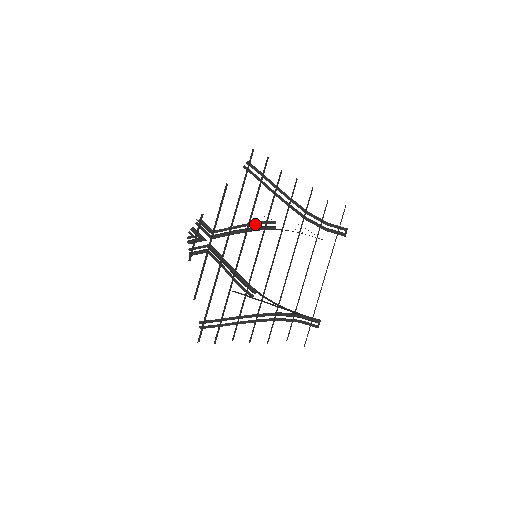
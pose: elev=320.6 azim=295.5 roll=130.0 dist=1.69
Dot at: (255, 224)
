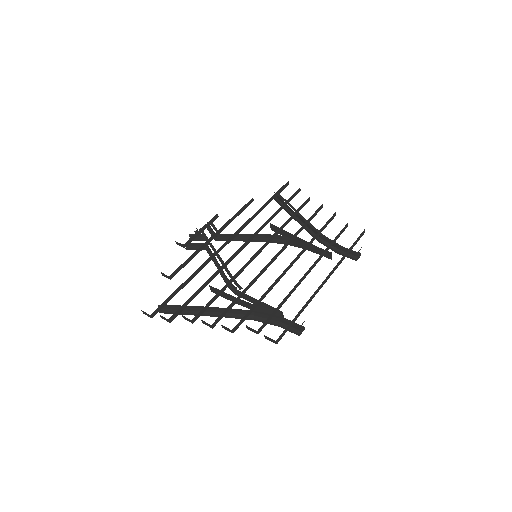
Dot at: occluded
